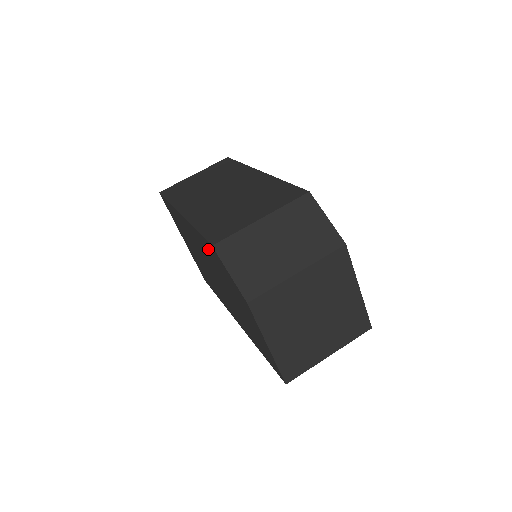
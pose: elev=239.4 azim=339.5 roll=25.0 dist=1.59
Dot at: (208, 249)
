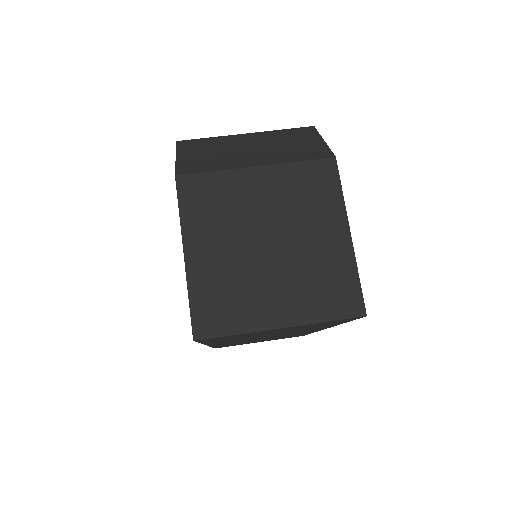
Dot at: occluded
